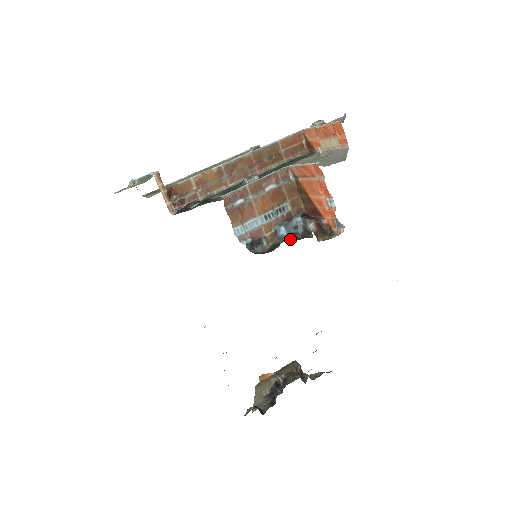
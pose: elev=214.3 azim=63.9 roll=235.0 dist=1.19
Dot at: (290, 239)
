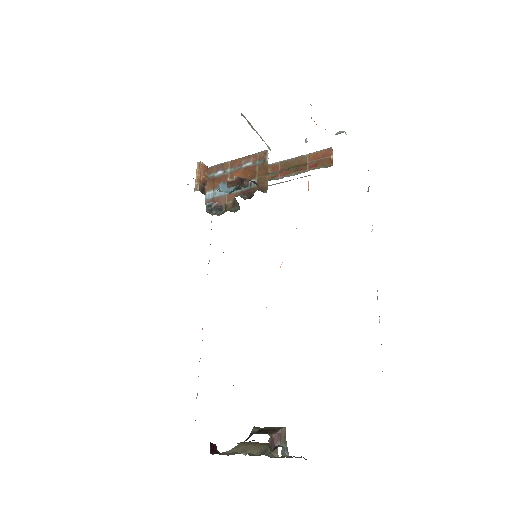
Dot at: occluded
